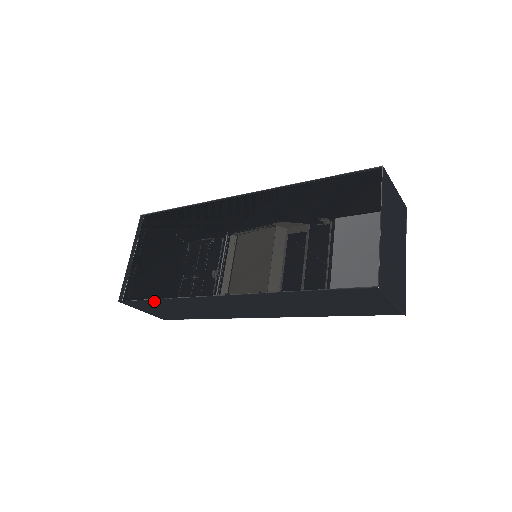
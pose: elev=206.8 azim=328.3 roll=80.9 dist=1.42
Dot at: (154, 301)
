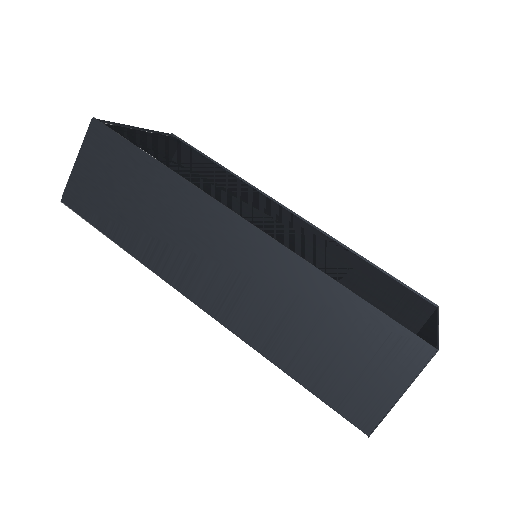
Dot at: (139, 157)
